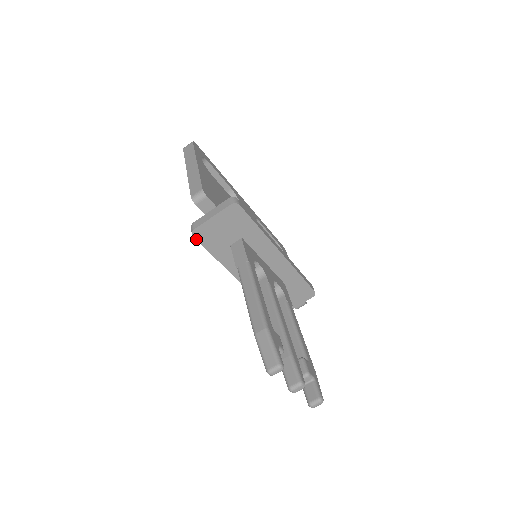
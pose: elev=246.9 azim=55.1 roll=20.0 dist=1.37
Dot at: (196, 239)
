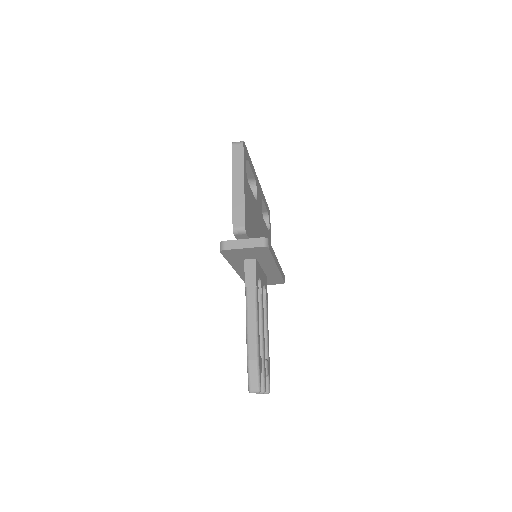
Dot at: (221, 253)
